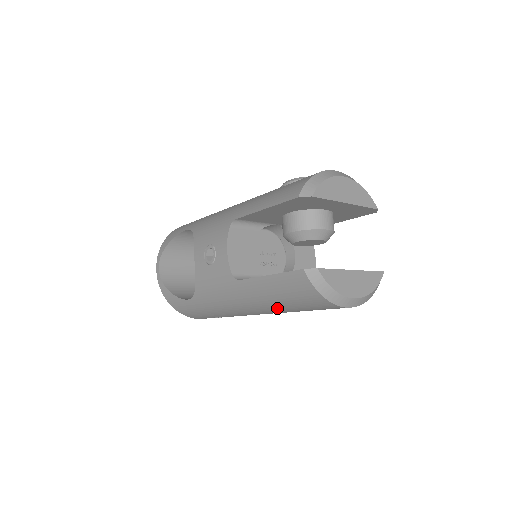
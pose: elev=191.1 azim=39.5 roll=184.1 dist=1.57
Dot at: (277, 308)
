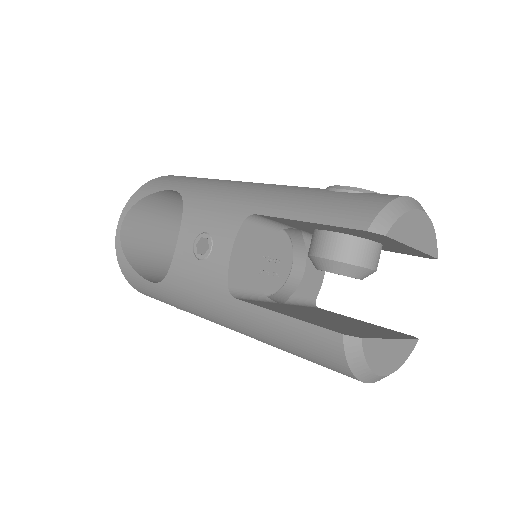
Dot at: (272, 344)
